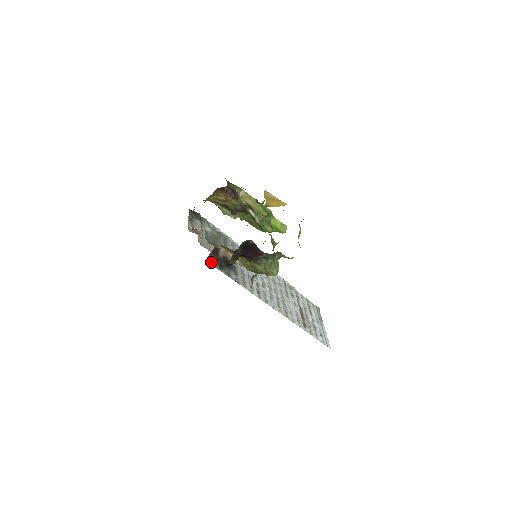
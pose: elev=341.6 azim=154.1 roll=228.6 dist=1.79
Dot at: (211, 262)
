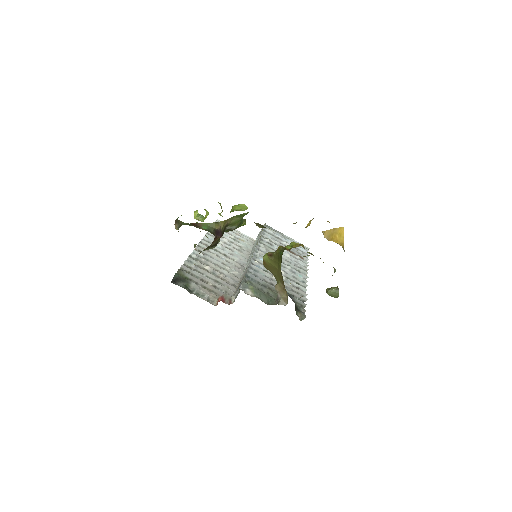
Dot at: (300, 318)
